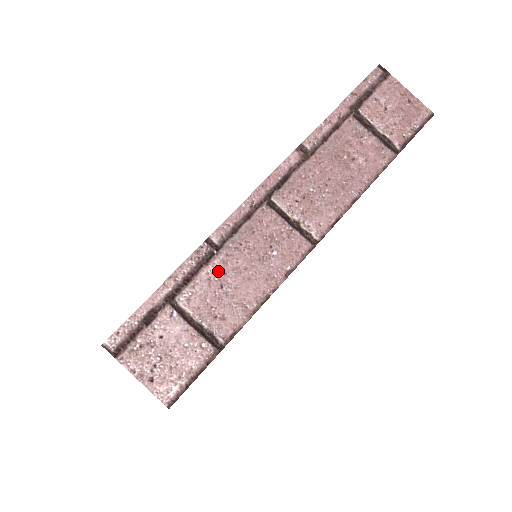
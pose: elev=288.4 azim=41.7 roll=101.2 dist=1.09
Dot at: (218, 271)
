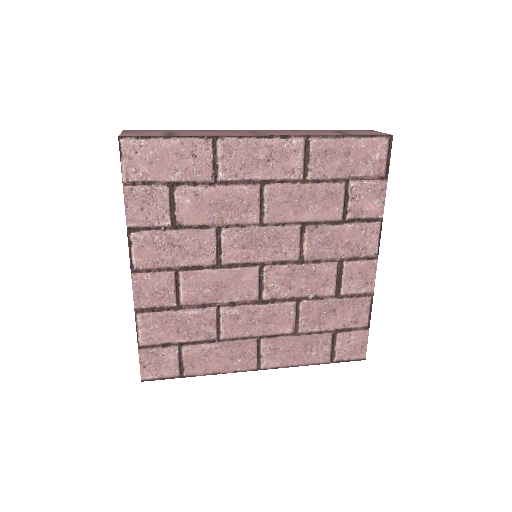
Dot at: (202, 132)
